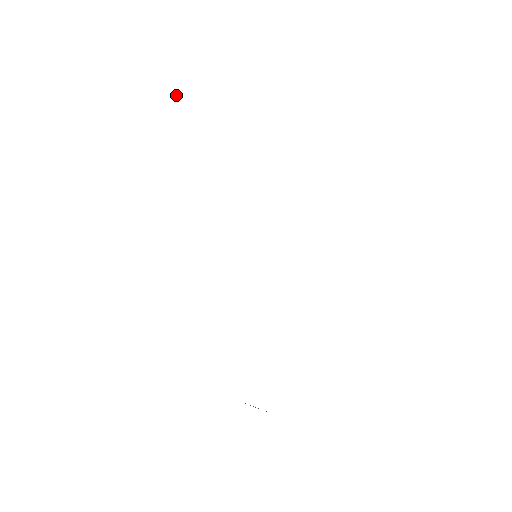
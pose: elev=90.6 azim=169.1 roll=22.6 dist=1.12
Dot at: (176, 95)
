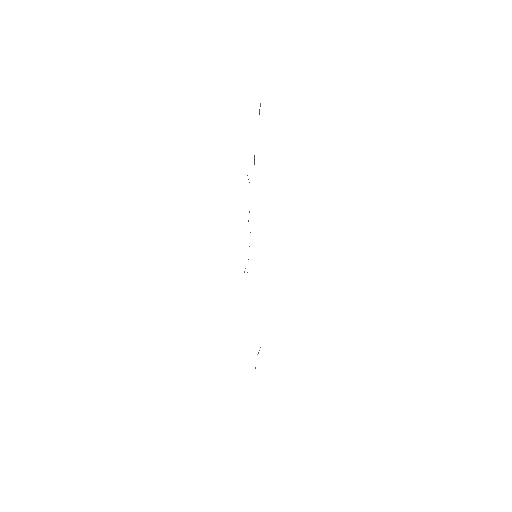
Dot at: occluded
